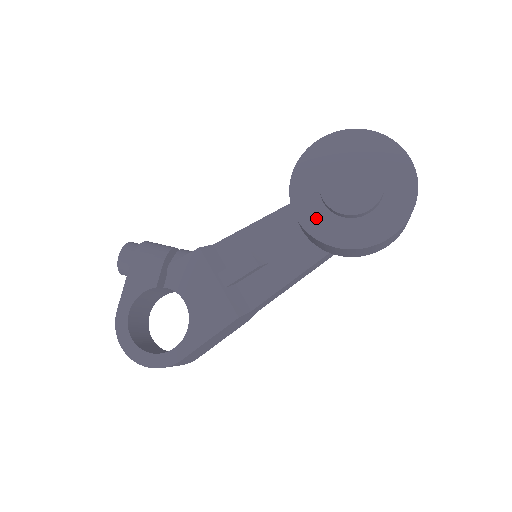
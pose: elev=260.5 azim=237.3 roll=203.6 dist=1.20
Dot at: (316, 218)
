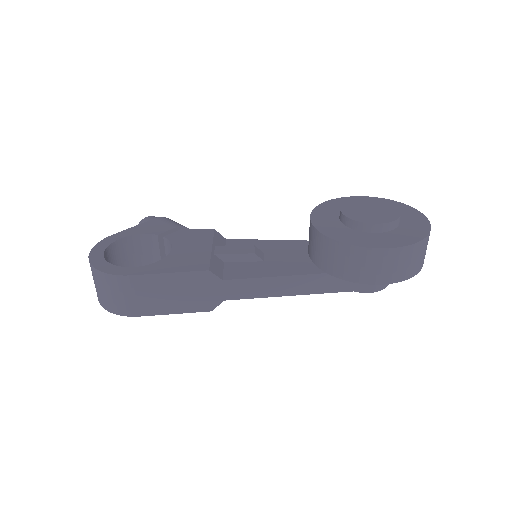
Dot at: (327, 223)
